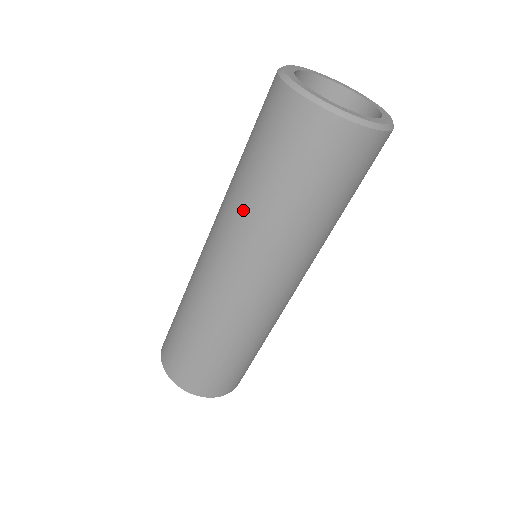
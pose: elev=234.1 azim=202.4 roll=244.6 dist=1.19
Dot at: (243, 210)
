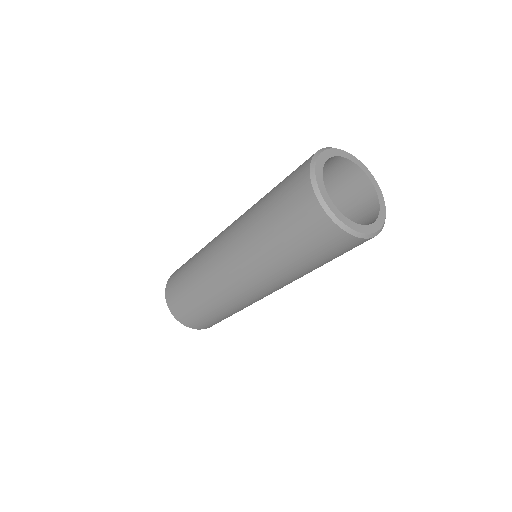
Dot at: (260, 254)
